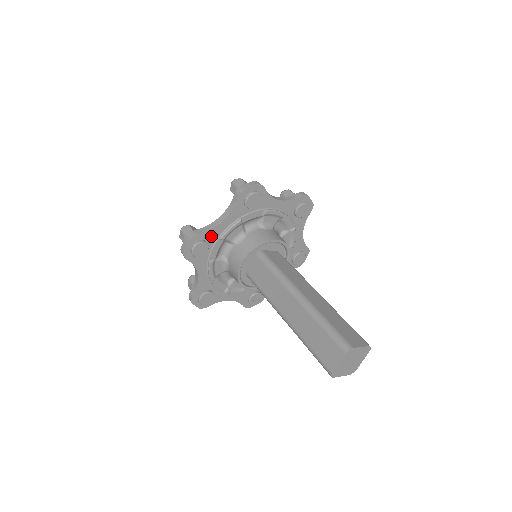
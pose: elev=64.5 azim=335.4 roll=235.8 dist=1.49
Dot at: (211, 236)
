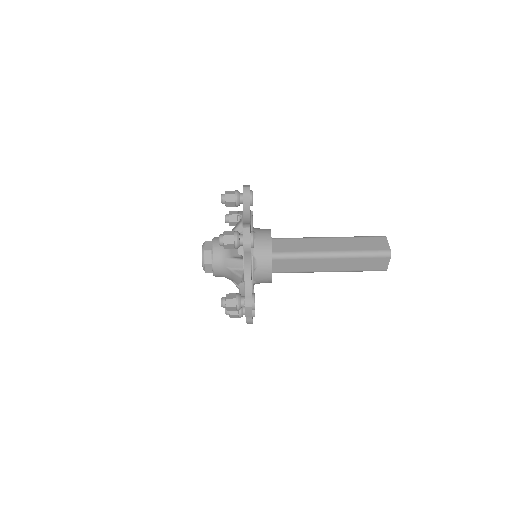
Dot at: occluded
